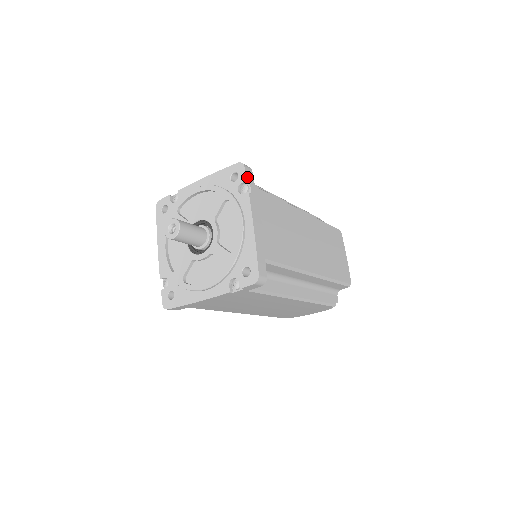
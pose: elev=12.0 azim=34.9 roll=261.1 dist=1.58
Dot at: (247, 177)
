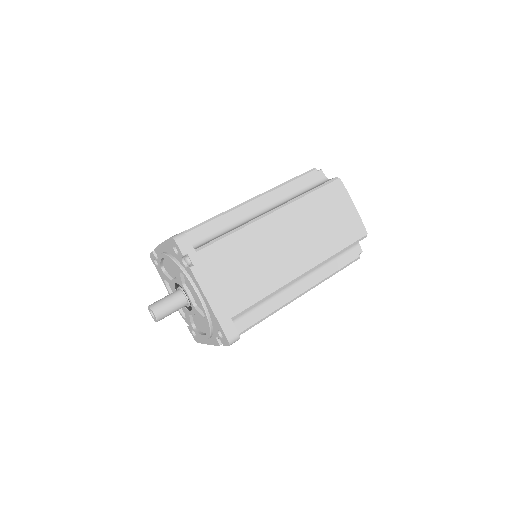
Dot at: (183, 252)
